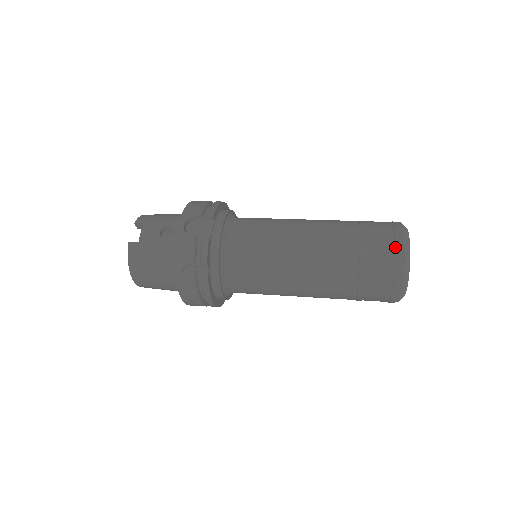
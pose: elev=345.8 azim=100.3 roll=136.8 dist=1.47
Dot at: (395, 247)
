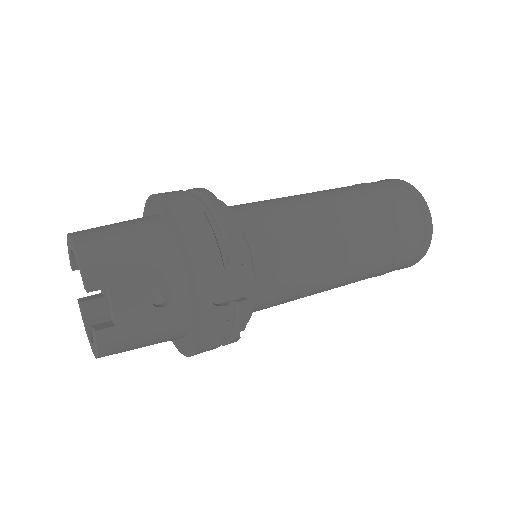
Dot at: (426, 237)
